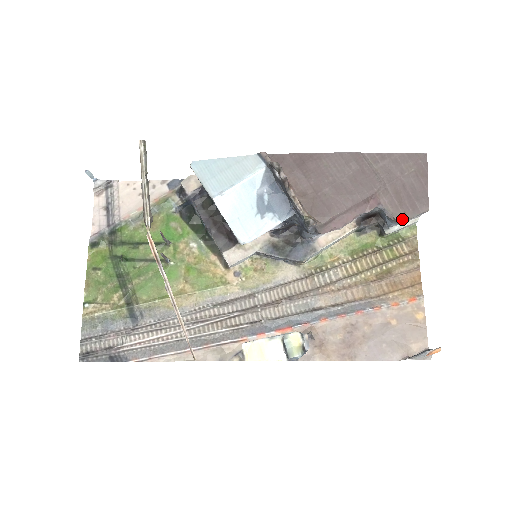
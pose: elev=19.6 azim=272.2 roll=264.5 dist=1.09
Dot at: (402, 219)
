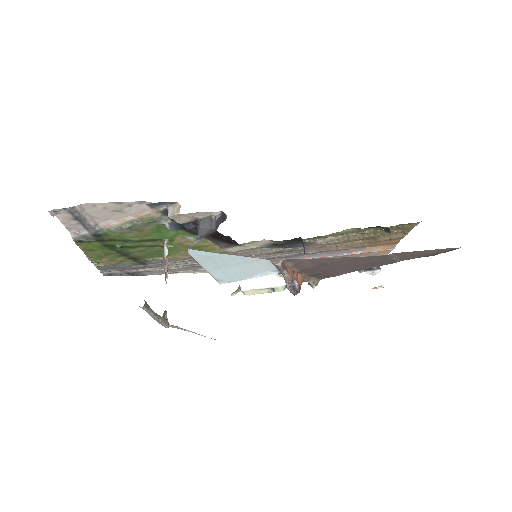
Dot at: occluded
